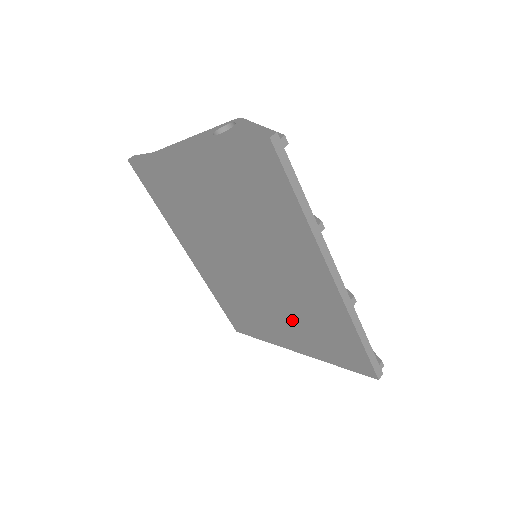
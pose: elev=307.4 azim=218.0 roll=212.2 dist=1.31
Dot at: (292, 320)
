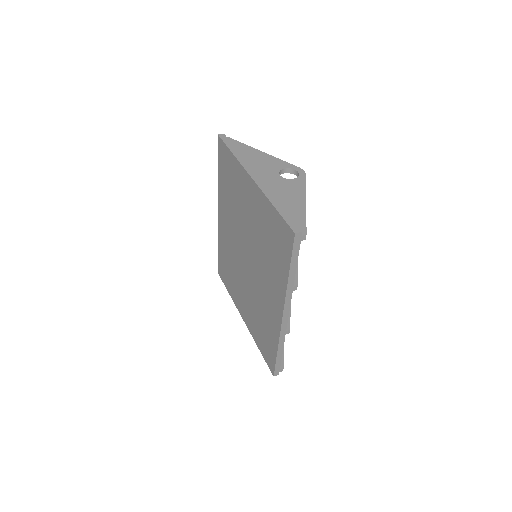
Dot at: (251, 306)
